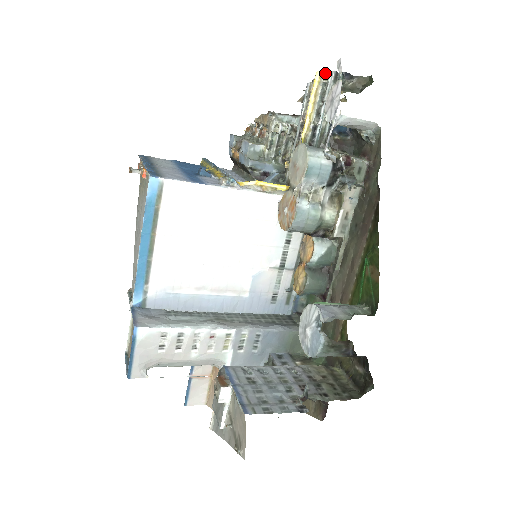
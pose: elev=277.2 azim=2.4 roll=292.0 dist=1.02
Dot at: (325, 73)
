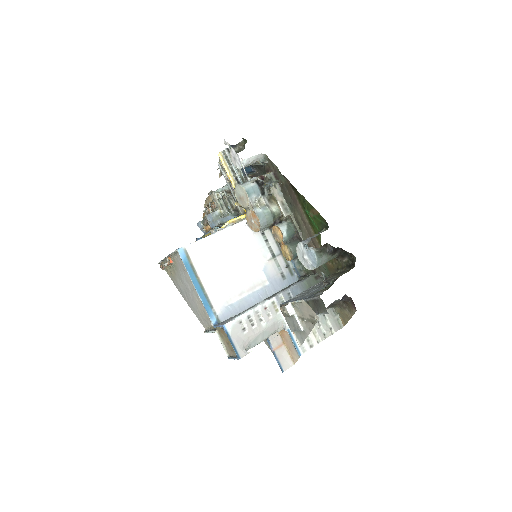
Dot at: (222, 152)
